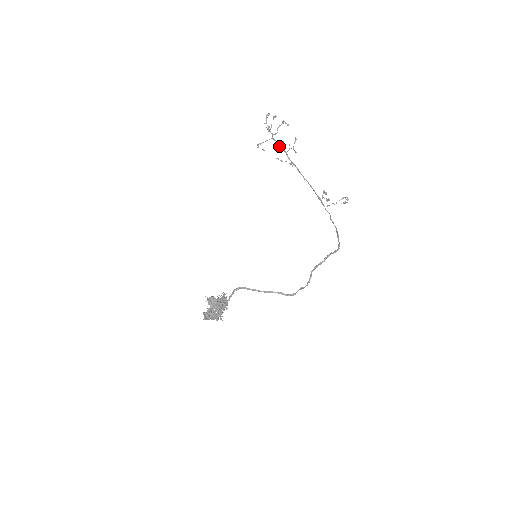
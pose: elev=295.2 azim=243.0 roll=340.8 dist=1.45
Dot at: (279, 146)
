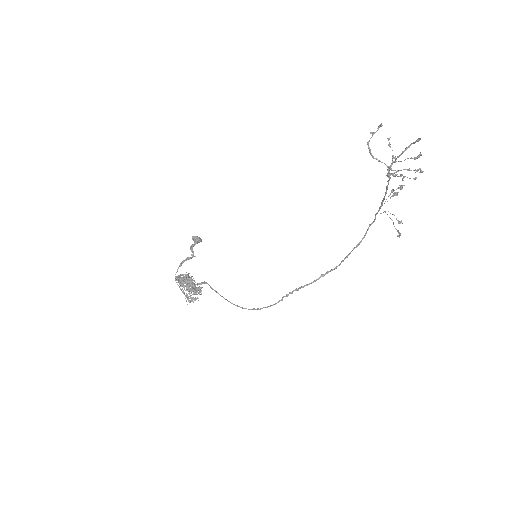
Dot at: (387, 173)
